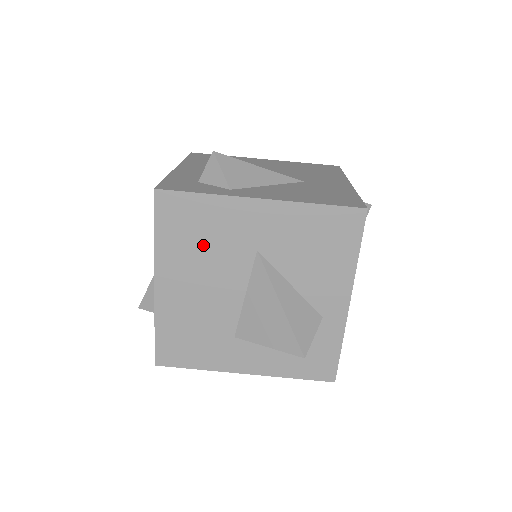
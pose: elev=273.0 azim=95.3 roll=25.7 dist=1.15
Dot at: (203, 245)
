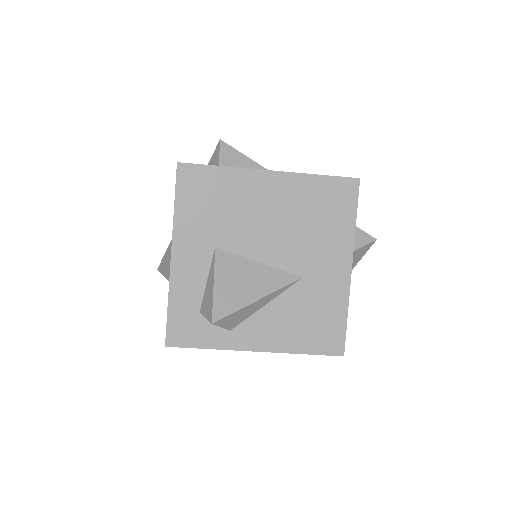
Dot at: occluded
